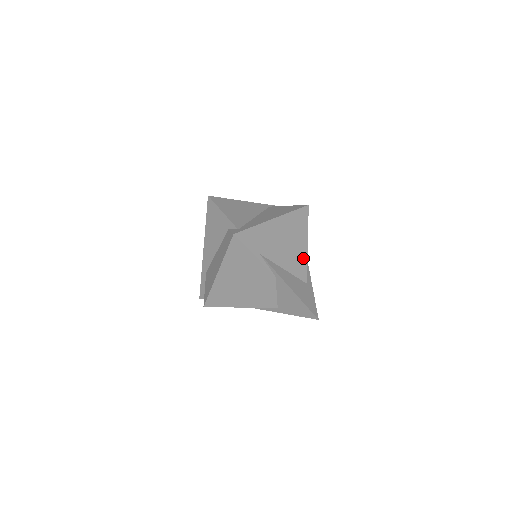
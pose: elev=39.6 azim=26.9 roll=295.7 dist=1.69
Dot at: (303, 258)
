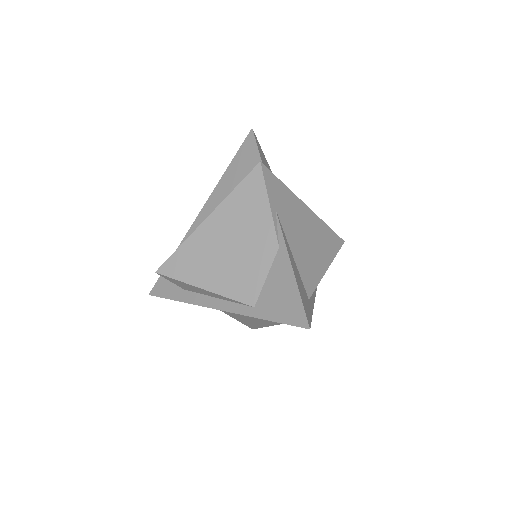
Dot at: (317, 273)
